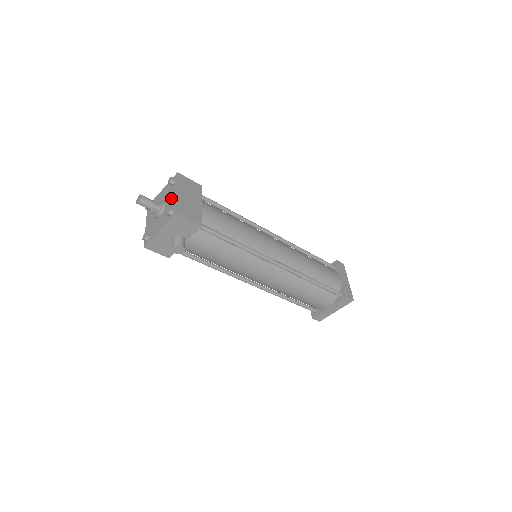
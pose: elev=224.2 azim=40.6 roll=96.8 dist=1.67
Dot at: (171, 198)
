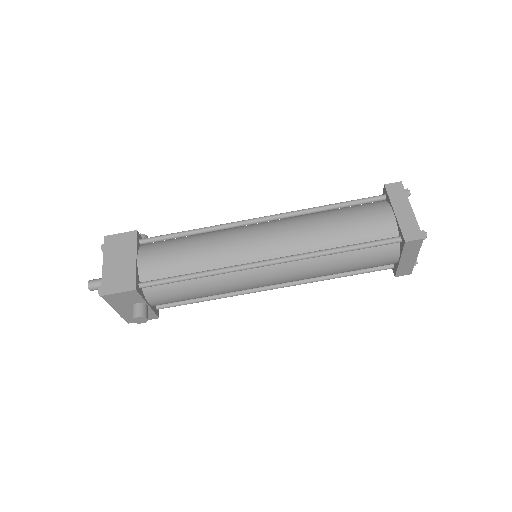
Dot at: occluded
